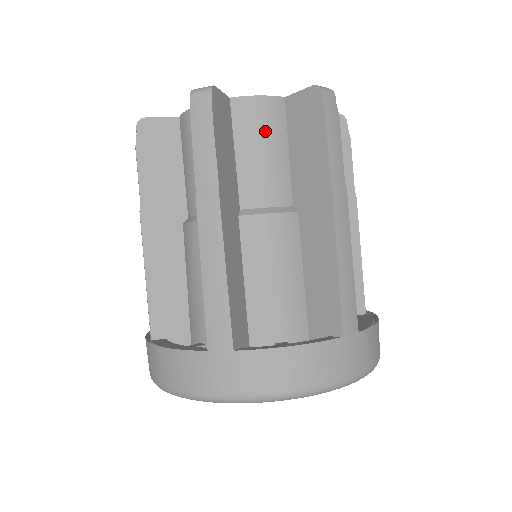
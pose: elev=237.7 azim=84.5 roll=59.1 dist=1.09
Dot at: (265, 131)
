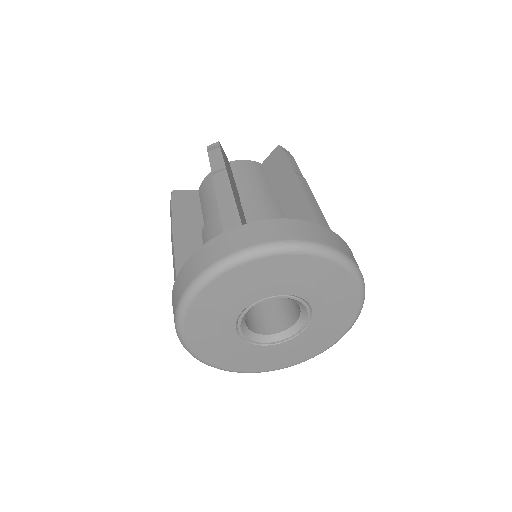
Dot at: (252, 171)
